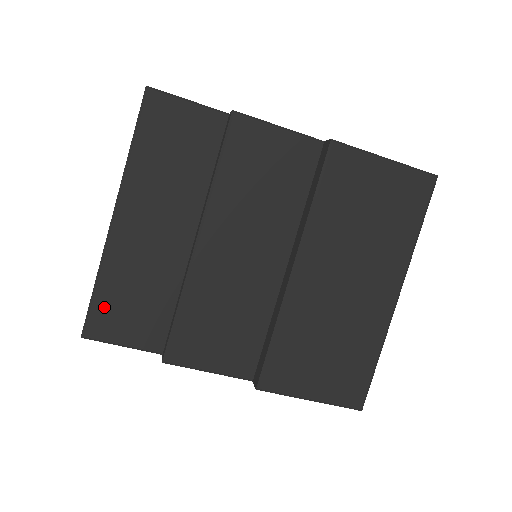
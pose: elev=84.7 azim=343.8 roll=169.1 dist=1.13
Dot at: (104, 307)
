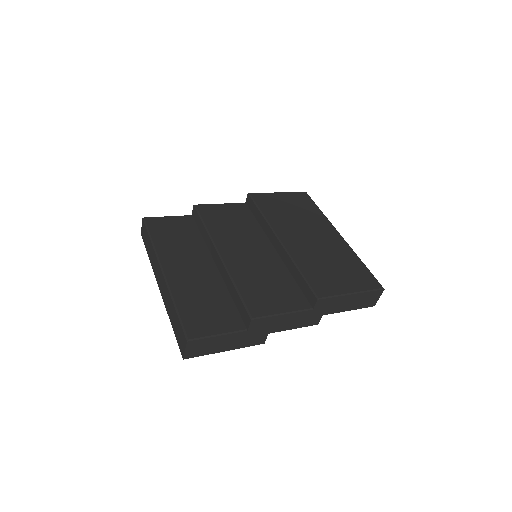
Dot at: (190, 317)
